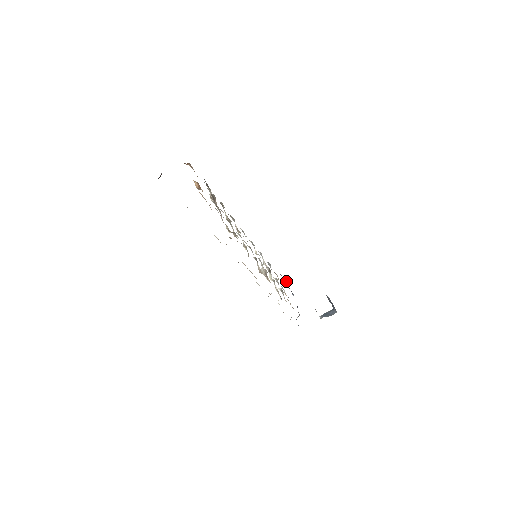
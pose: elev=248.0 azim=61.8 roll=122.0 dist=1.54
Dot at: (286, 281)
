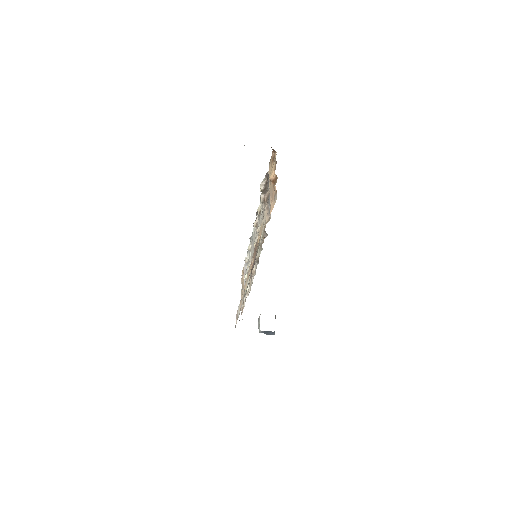
Dot at: occluded
